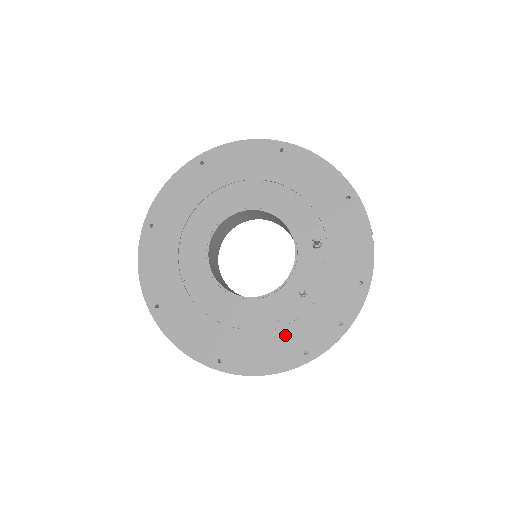
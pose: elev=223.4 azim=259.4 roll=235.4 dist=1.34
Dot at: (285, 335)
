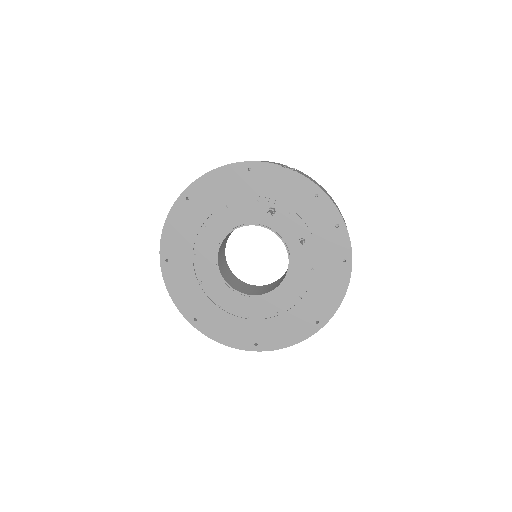
Dot at: (324, 269)
